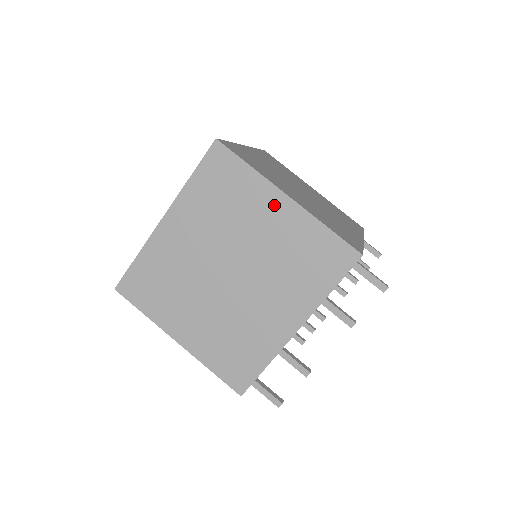
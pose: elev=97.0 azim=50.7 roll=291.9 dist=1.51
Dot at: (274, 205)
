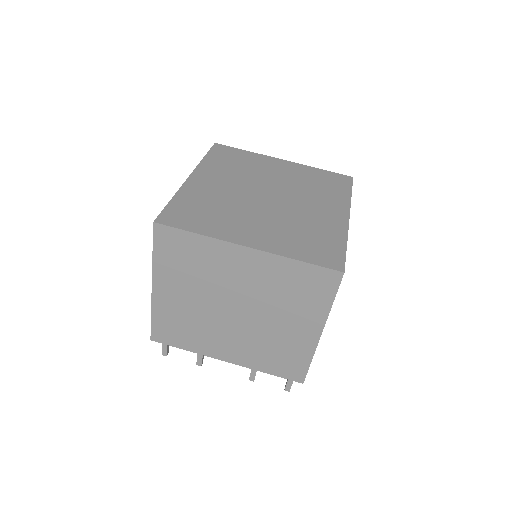
Dot at: (309, 327)
